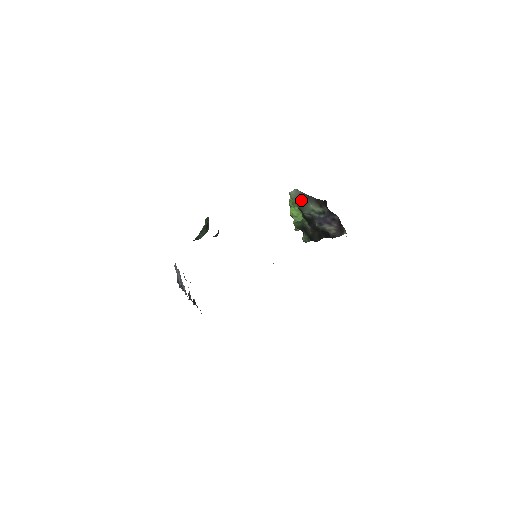
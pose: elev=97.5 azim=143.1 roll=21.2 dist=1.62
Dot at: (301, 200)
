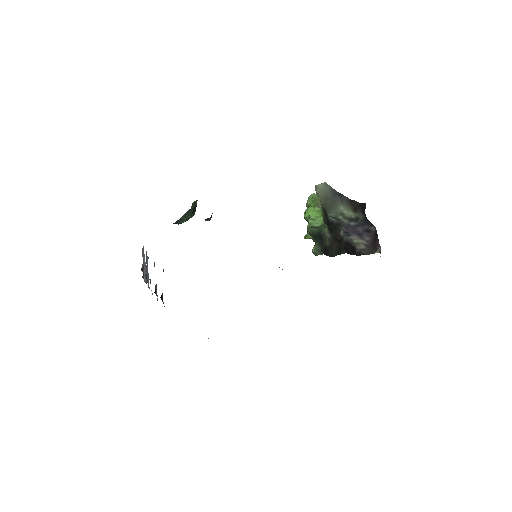
Dot at: (329, 198)
